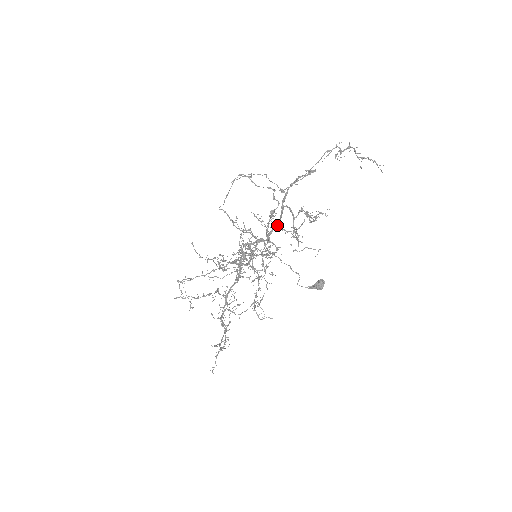
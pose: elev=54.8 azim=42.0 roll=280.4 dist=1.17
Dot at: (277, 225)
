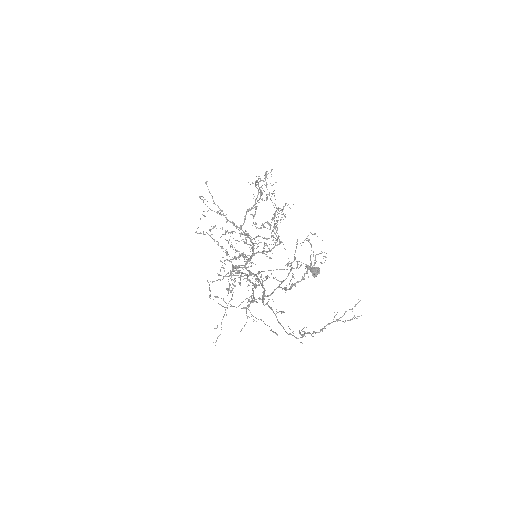
Dot at: (284, 216)
